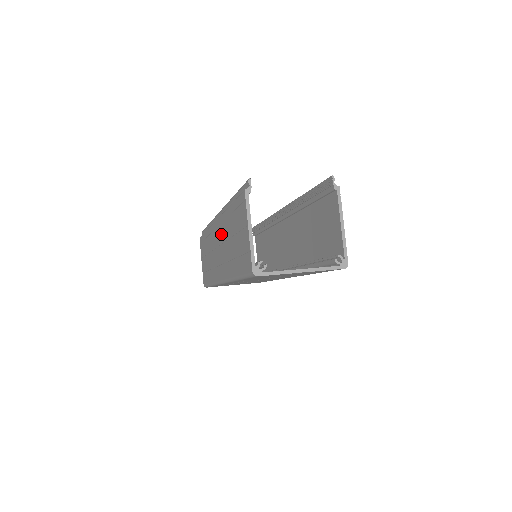
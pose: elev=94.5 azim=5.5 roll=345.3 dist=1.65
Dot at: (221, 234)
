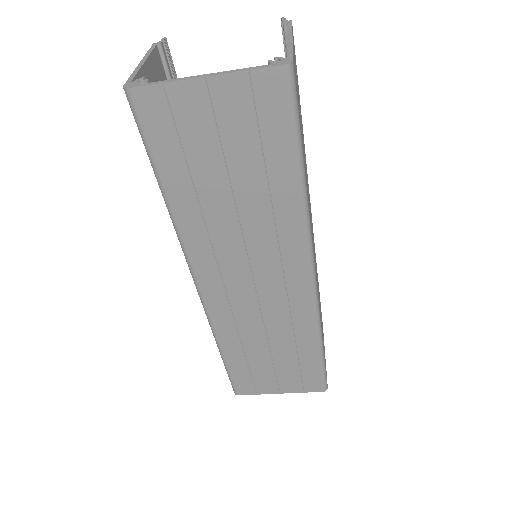
Dot at: occluded
